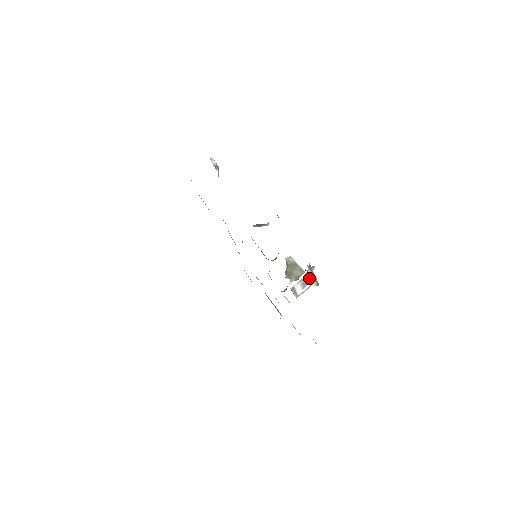
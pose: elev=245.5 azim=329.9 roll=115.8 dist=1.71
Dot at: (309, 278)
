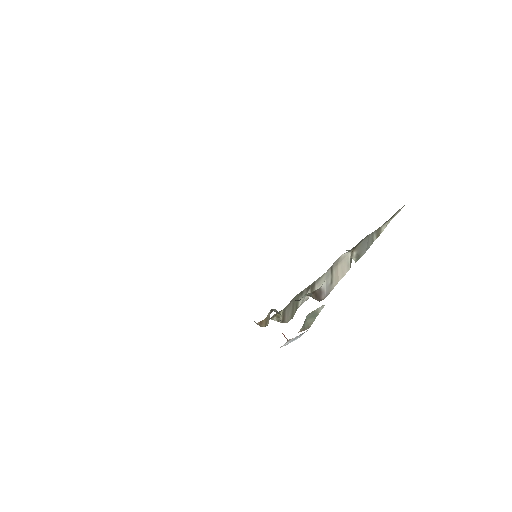
Dot at: (302, 334)
